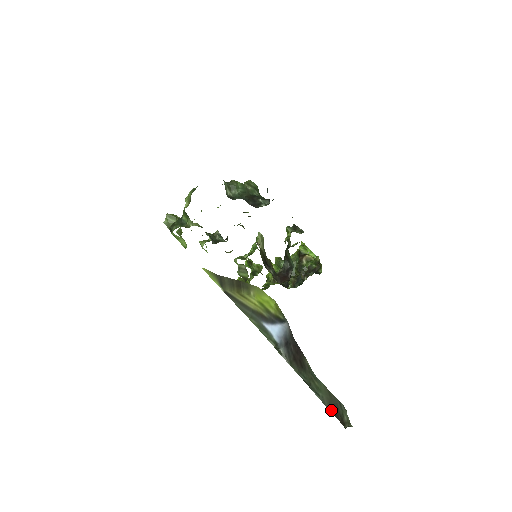
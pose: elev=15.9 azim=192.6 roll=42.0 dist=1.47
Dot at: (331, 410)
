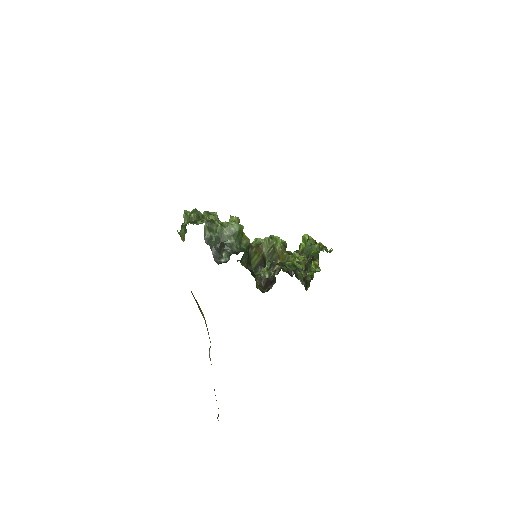
Dot at: occluded
